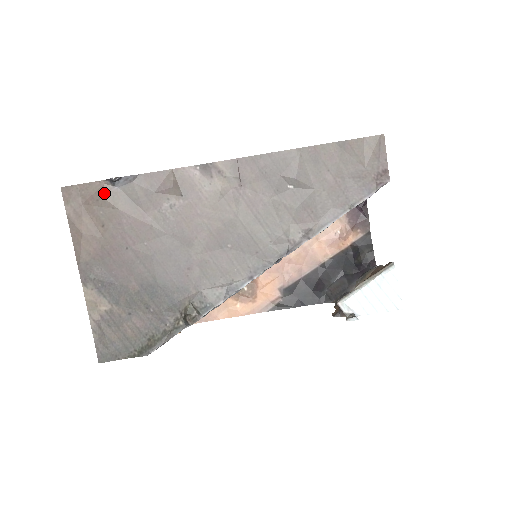
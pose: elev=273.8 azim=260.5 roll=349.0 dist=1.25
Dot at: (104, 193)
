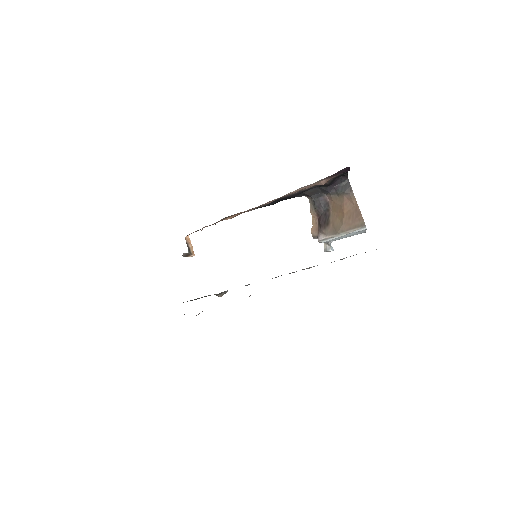
Dot at: occluded
